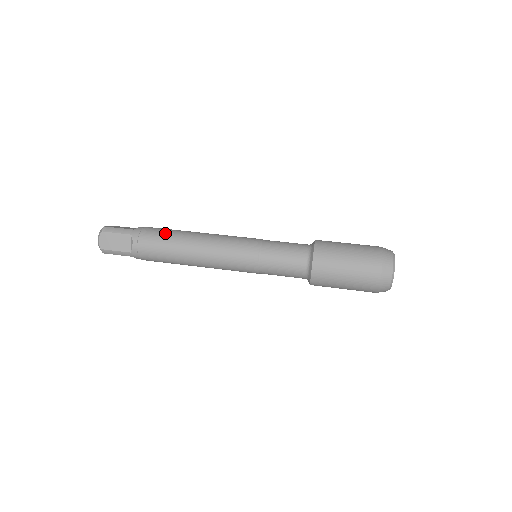
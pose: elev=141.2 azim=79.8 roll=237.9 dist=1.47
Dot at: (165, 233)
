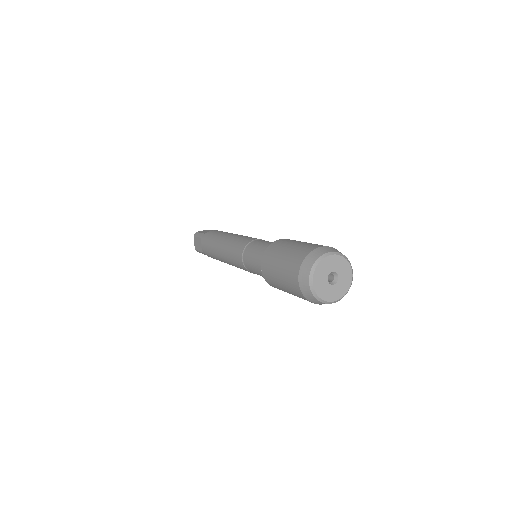
Dot at: (213, 236)
